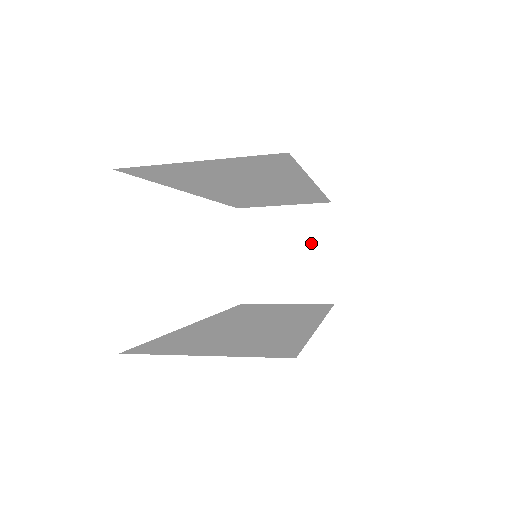
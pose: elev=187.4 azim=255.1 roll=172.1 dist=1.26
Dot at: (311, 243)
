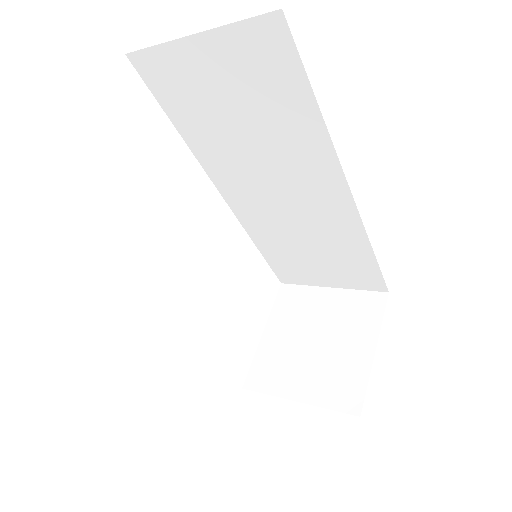
Dot at: (351, 333)
